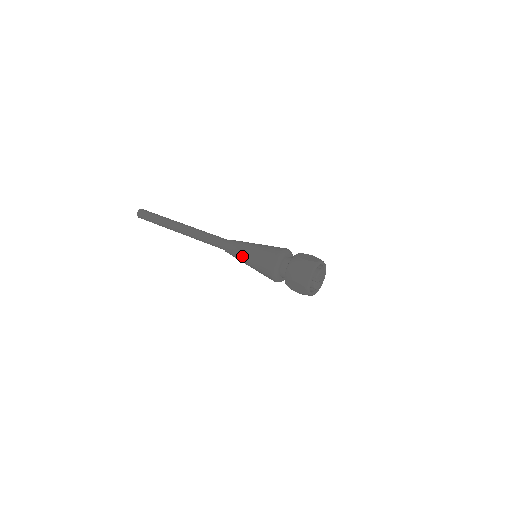
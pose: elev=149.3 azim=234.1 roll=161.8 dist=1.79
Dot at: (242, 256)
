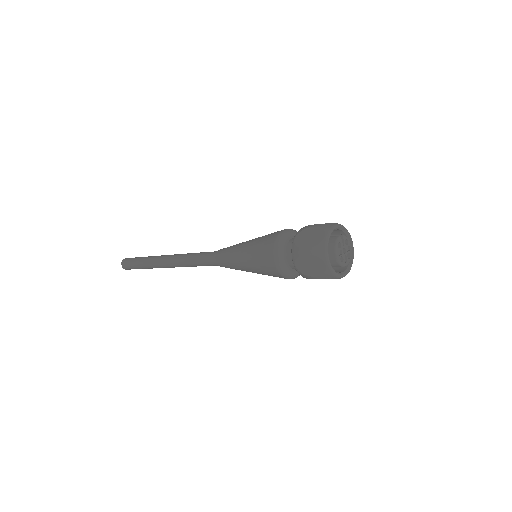
Dot at: (241, 243)
